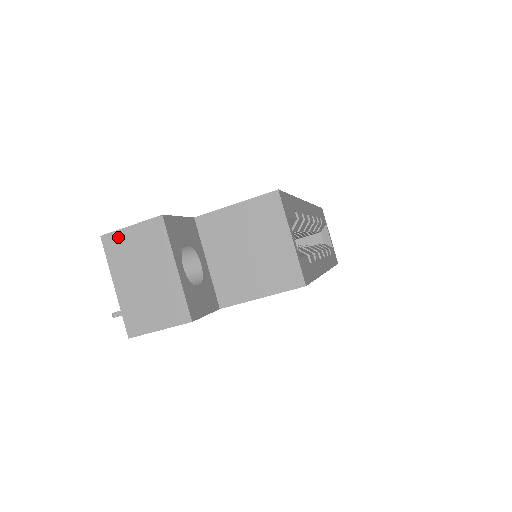
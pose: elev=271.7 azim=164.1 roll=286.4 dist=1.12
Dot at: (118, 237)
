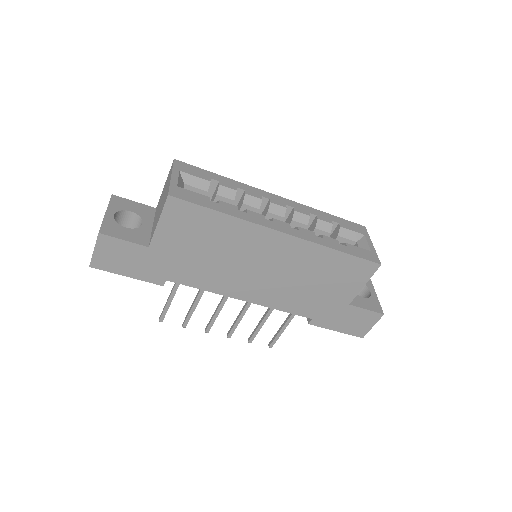
Dot at: occluded
